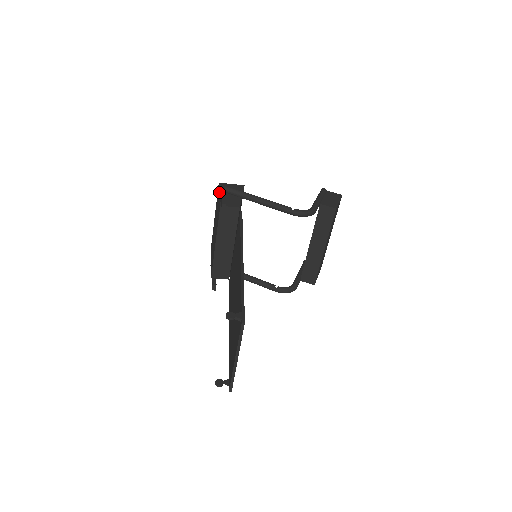
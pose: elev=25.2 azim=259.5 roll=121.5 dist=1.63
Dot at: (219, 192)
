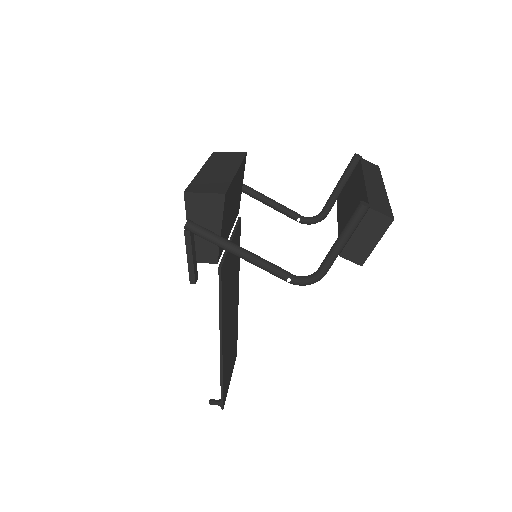
Dot at: occluded
